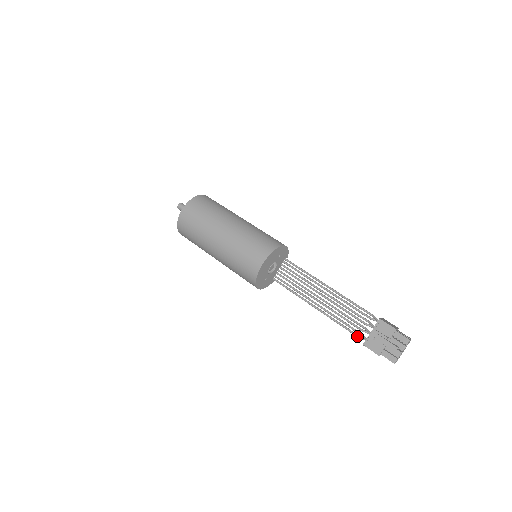
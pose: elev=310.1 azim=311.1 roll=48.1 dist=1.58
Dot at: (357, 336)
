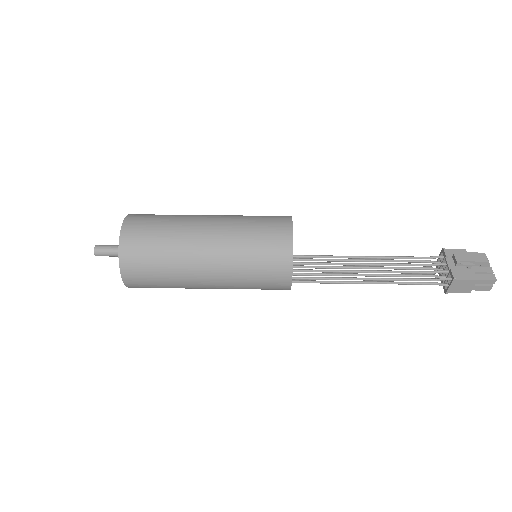
Dot at: (435, 282)
